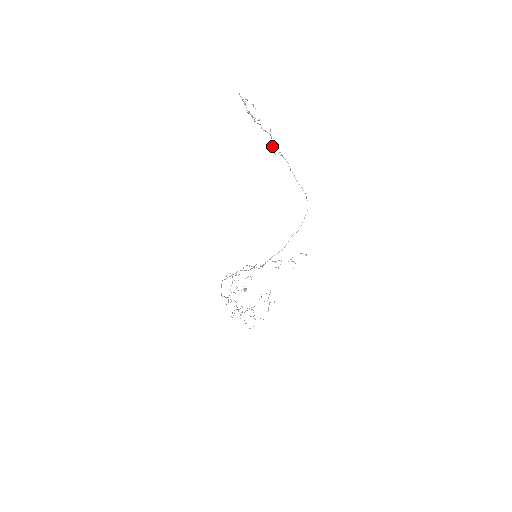
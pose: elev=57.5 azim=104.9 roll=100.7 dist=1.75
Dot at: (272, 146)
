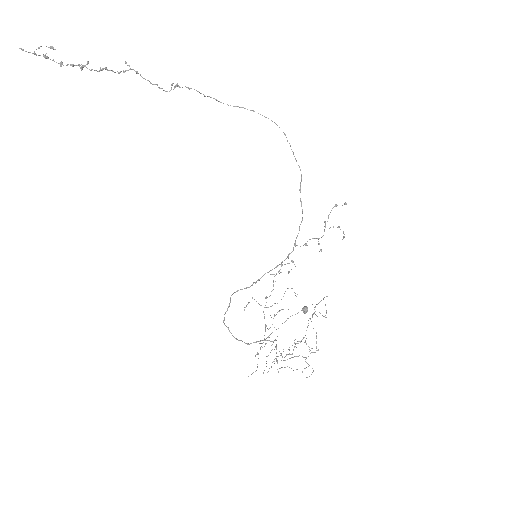
Dot at: occluded
